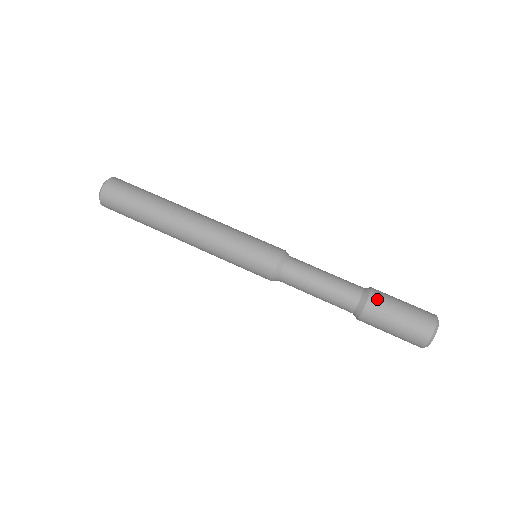
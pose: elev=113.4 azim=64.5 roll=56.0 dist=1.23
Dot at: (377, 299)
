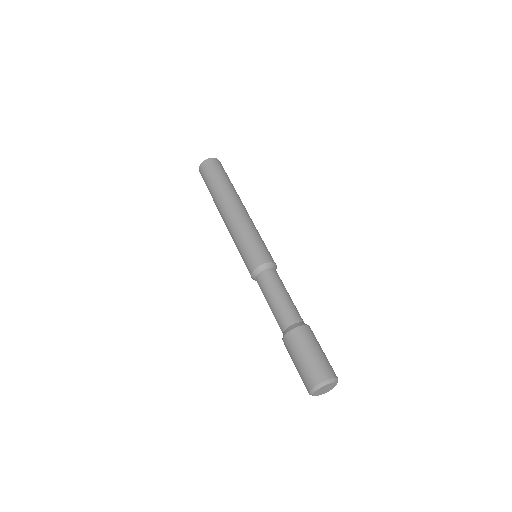
Dot at: (310, 331)
